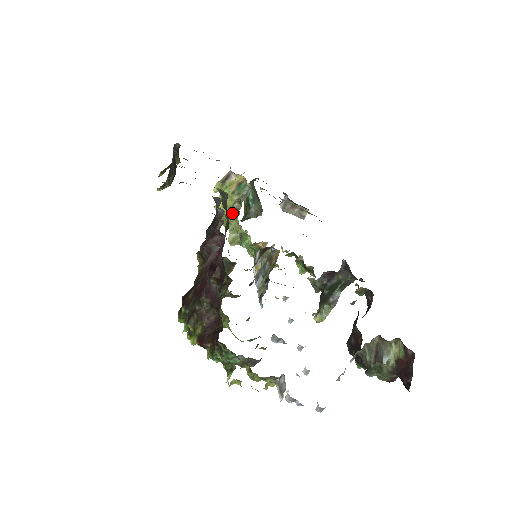
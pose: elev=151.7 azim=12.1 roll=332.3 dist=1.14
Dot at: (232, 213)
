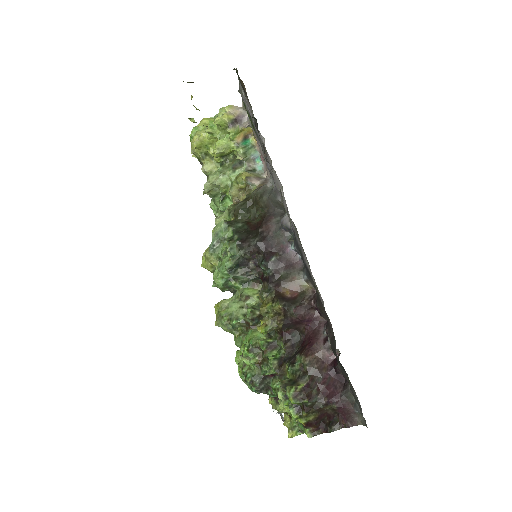
Dot at: (221, 161)
